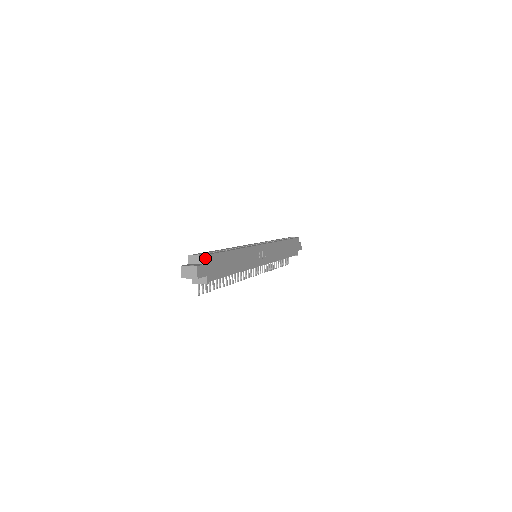
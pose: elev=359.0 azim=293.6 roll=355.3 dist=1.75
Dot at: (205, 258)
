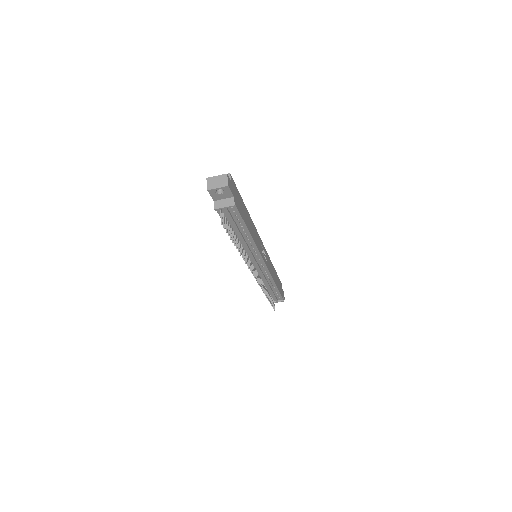
Dot at: (231, 178)
